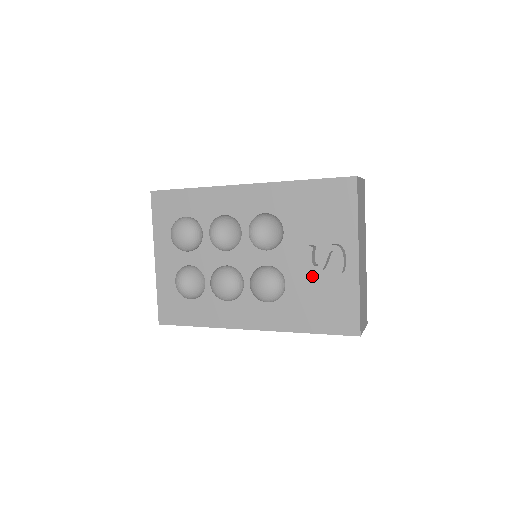
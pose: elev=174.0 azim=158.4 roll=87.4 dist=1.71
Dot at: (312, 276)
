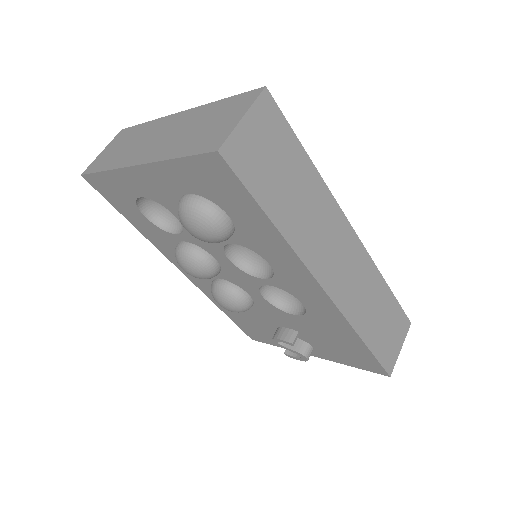
Dot at: (270, 325)
